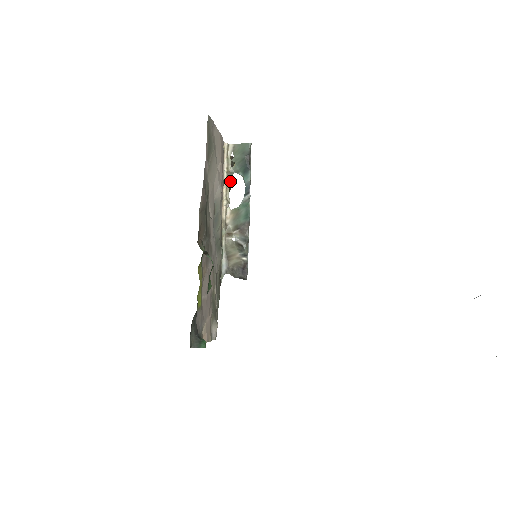
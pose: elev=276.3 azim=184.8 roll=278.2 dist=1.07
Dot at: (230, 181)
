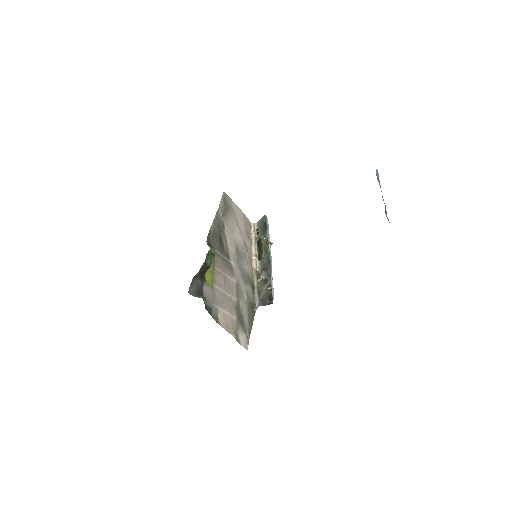
Dot at: (261, 249)
